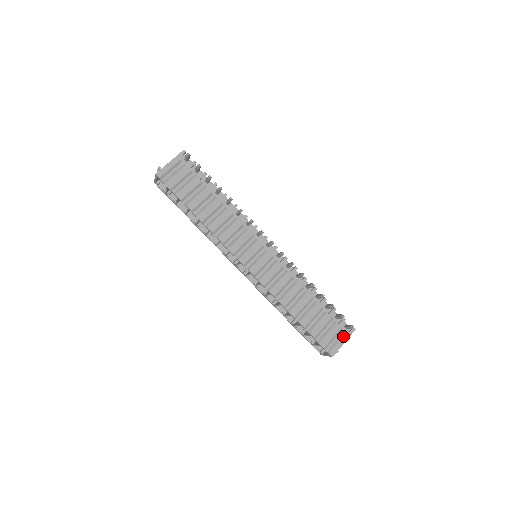
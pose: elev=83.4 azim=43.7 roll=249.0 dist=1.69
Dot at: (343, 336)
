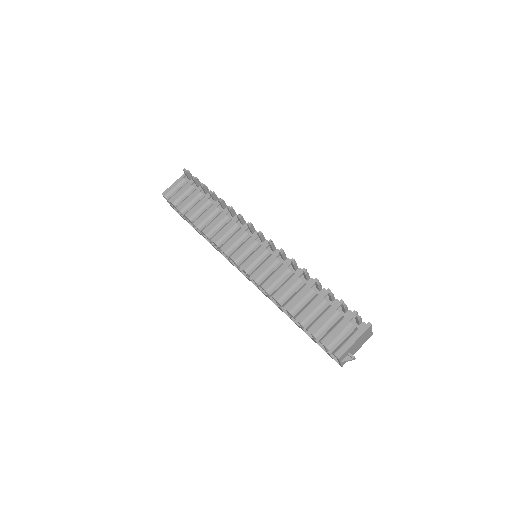
Dot at: (353, 333)
